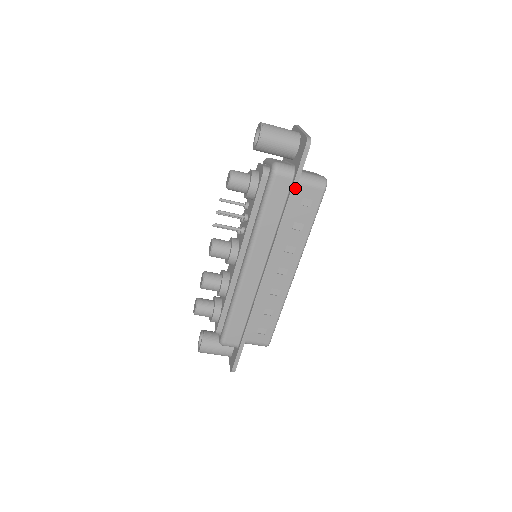
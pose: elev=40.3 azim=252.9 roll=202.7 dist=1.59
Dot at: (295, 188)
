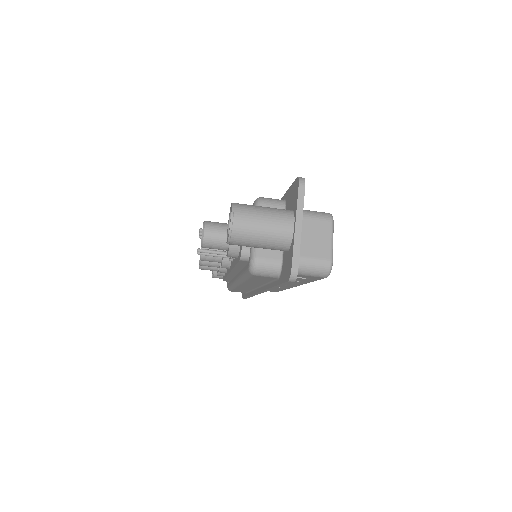
Dot at: (281, 286)
